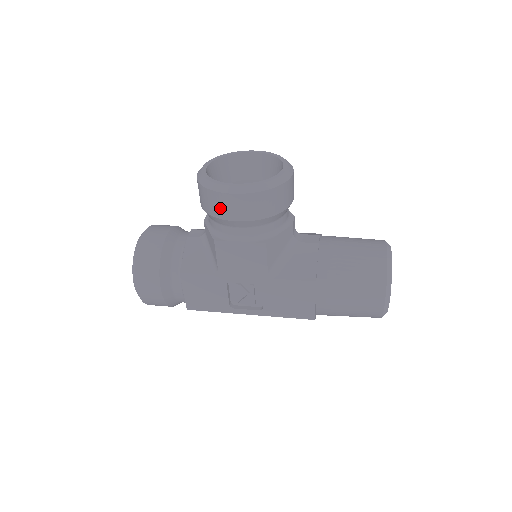
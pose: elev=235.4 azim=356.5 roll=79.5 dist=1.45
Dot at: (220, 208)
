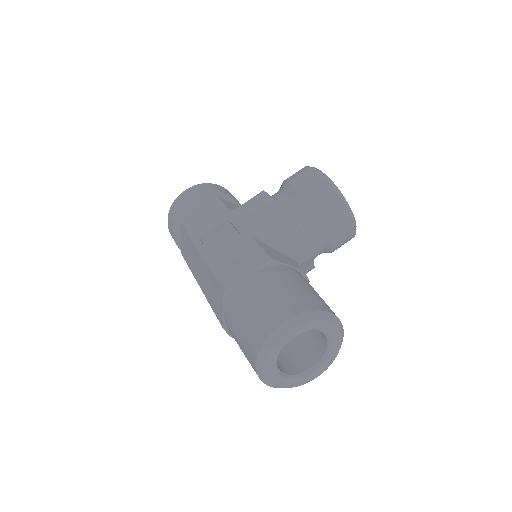
Dot at: (295, 175)
